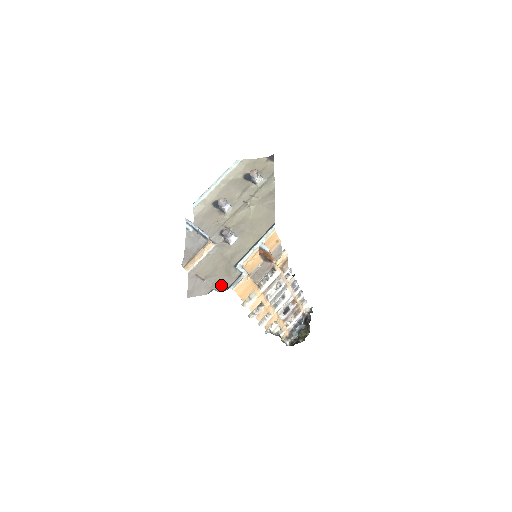
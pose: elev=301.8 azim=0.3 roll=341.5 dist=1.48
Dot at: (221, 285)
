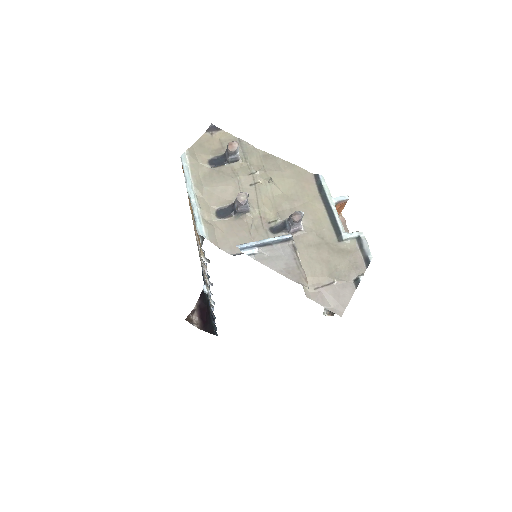
Dot at: (356, 267)
